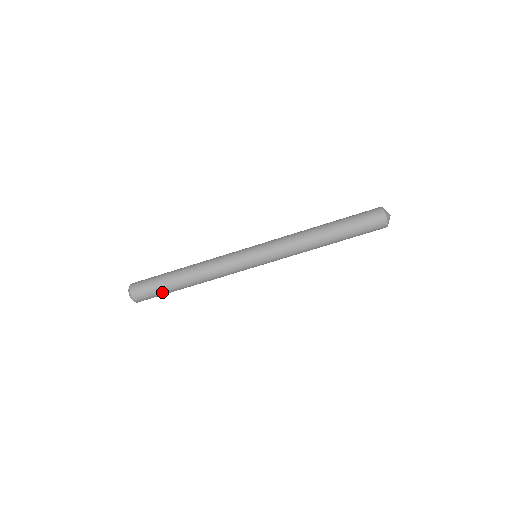
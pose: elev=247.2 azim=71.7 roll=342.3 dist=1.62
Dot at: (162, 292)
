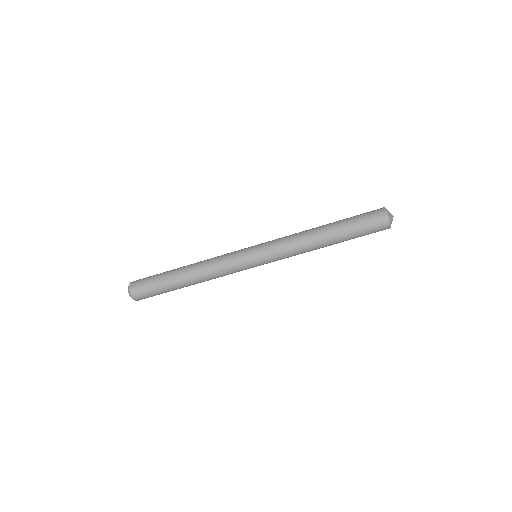
Dot at: (160, 289)
